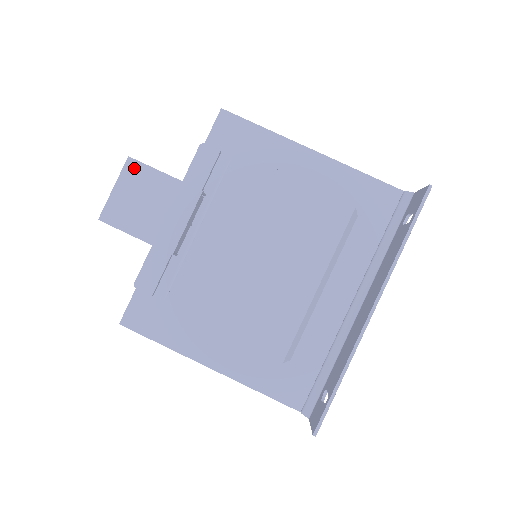
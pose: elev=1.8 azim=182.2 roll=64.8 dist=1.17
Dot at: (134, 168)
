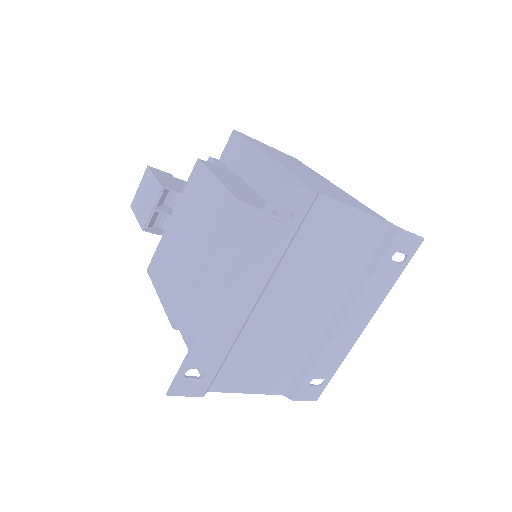
Dot at: (147, 173)
